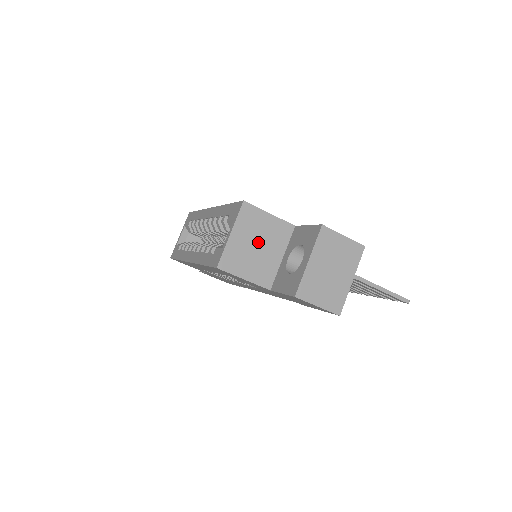
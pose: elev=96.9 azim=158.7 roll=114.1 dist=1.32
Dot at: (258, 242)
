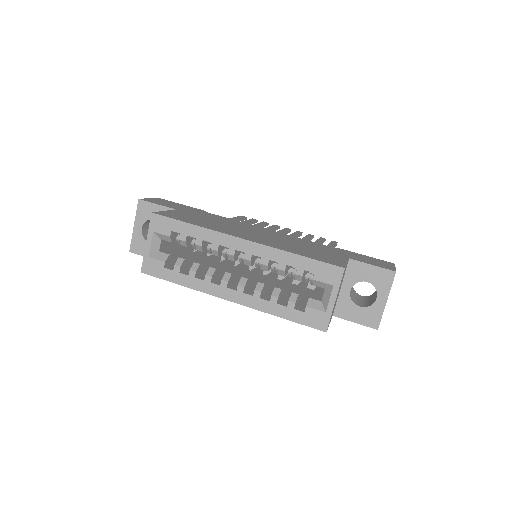
Dot at: occluded
